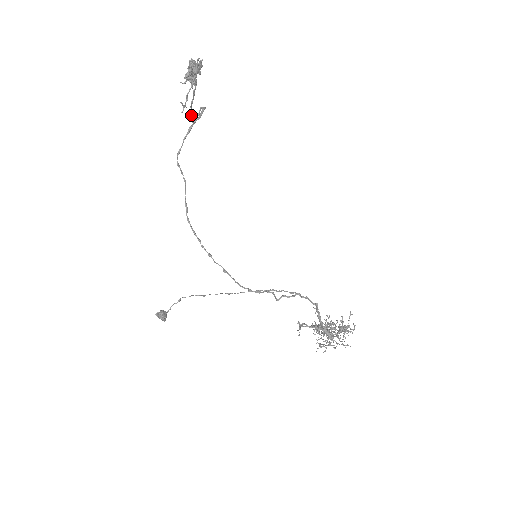
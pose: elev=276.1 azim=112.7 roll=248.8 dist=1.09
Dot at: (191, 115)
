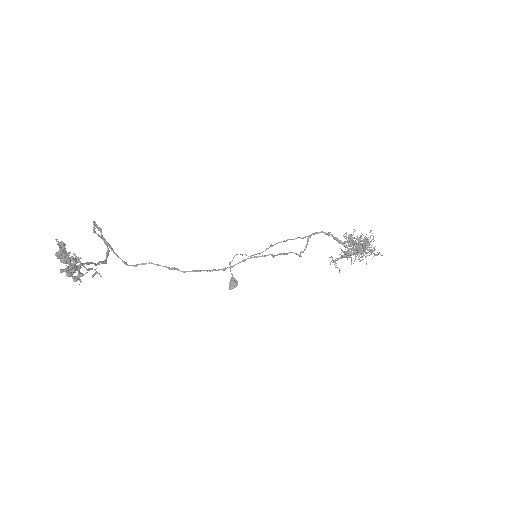
Dot at: occluded
